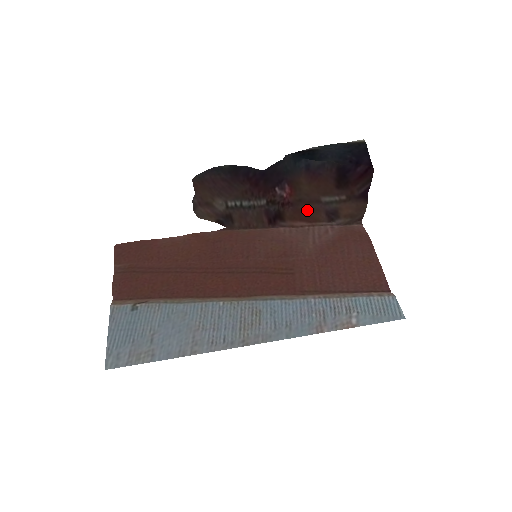
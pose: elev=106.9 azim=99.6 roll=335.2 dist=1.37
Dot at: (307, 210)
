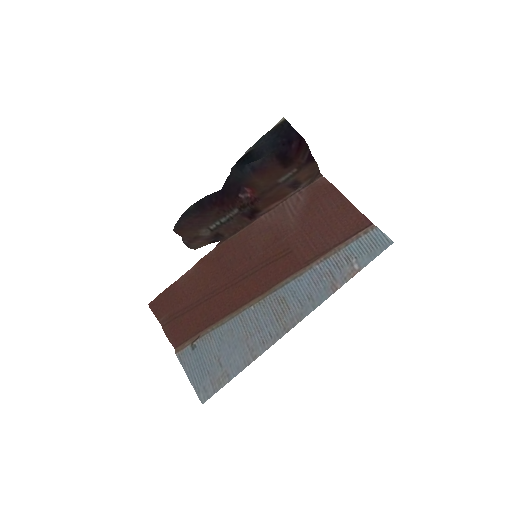
Dot at: (273, 195)
